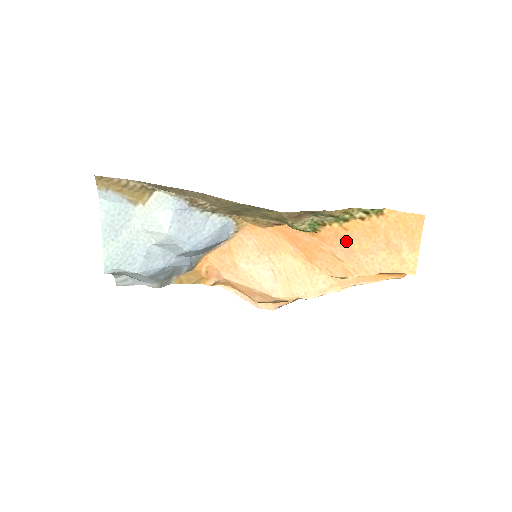
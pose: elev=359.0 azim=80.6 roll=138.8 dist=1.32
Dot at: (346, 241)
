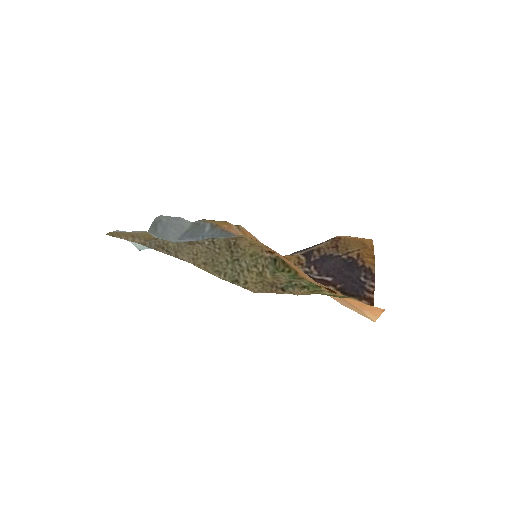
Dot at: occluded
